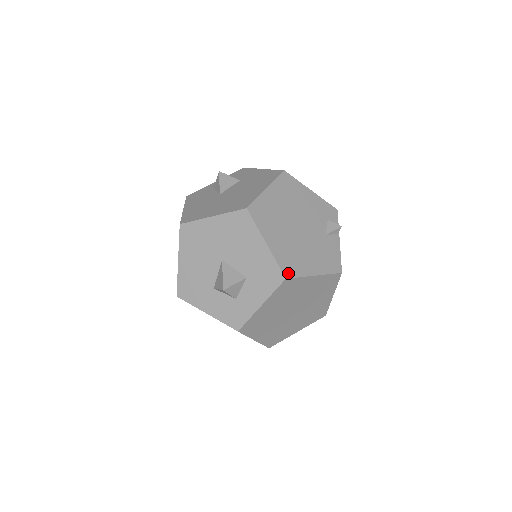
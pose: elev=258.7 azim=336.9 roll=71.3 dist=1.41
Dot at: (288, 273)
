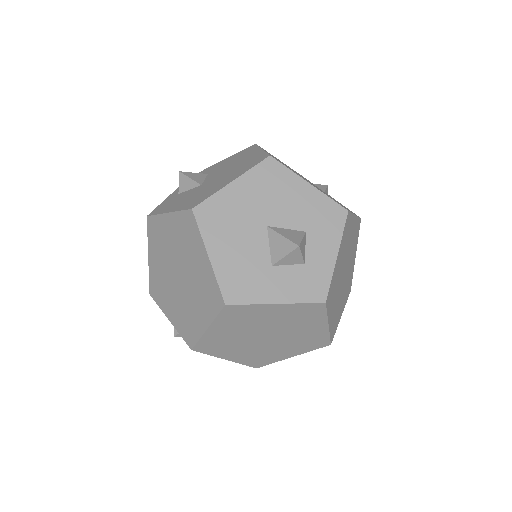
Dot at: (344, 208)
